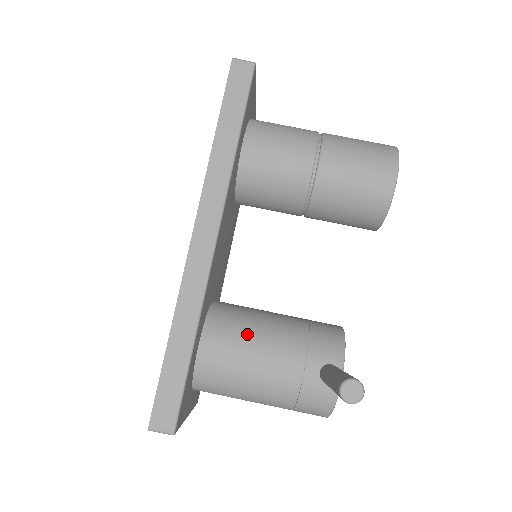
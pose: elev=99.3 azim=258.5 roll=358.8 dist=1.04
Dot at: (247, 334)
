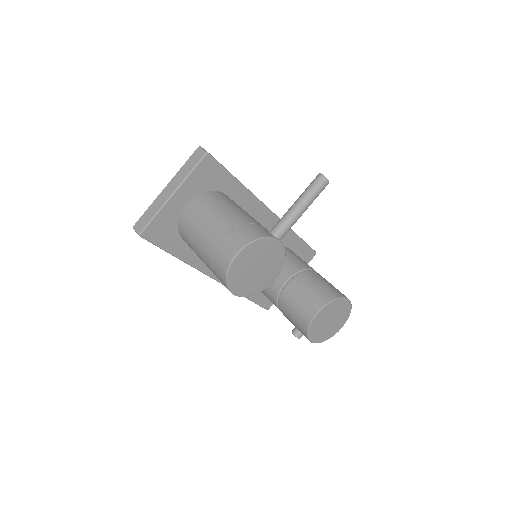
Dot at: occluded
